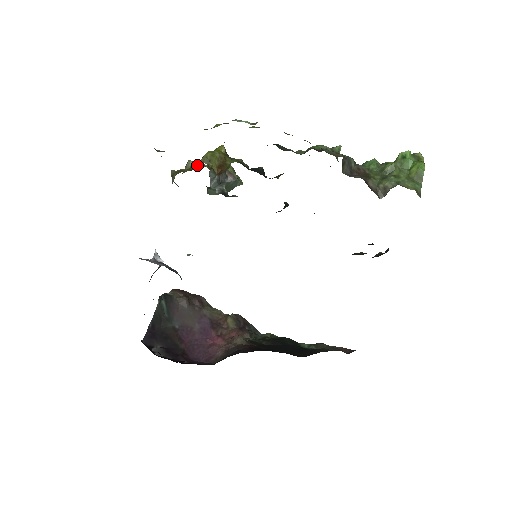
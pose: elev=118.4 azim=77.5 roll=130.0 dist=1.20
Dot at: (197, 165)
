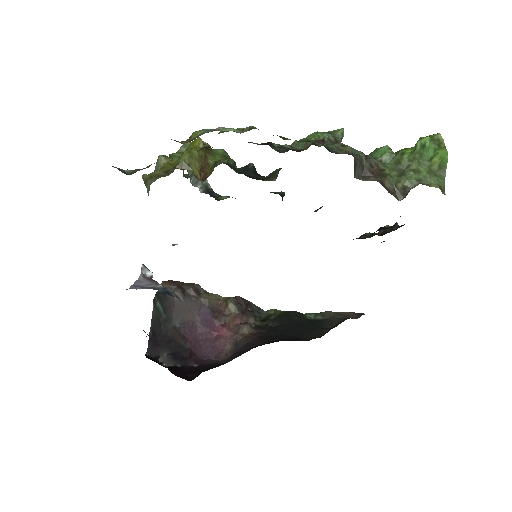
Dot at: (170, 160)
